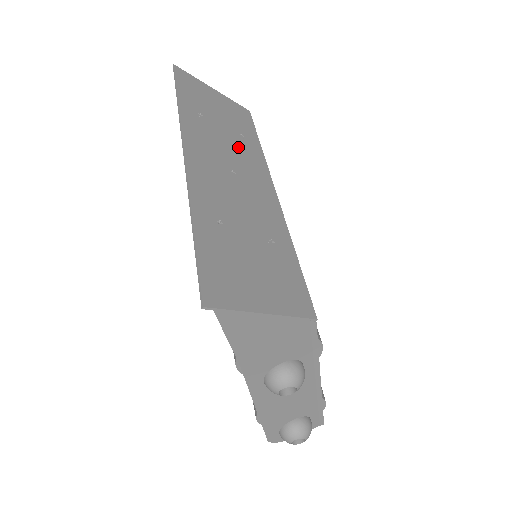
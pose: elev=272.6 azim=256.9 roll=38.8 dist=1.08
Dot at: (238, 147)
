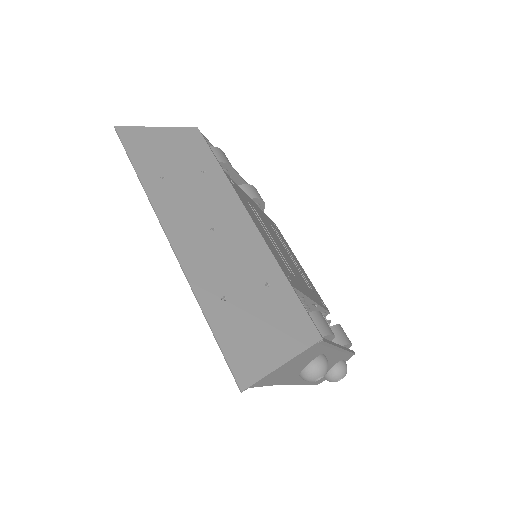
Dot at: (205, 191)
